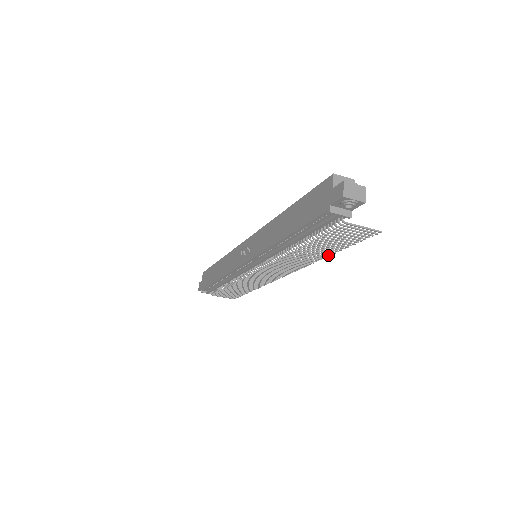
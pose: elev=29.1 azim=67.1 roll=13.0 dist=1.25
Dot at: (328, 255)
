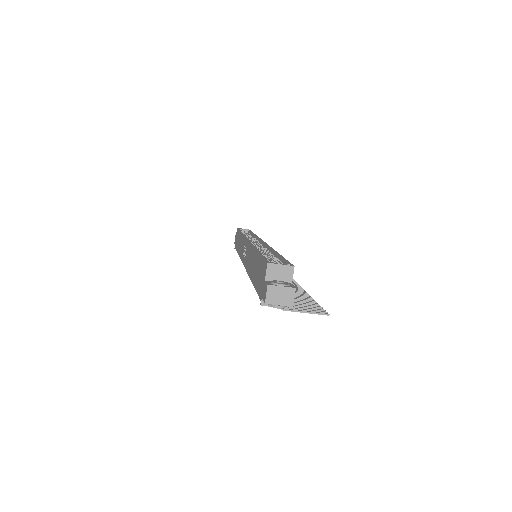
Dot at: (304, 292)
